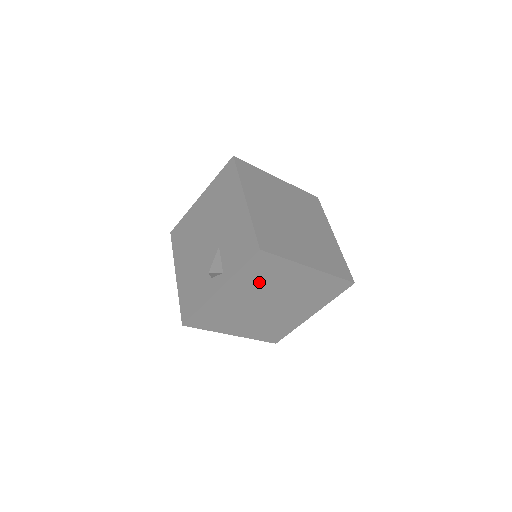
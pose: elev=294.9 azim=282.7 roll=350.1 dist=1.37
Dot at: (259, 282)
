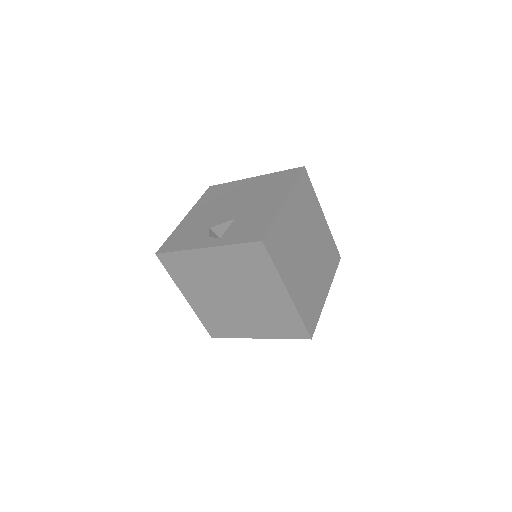
Dot at: (240, 269)
